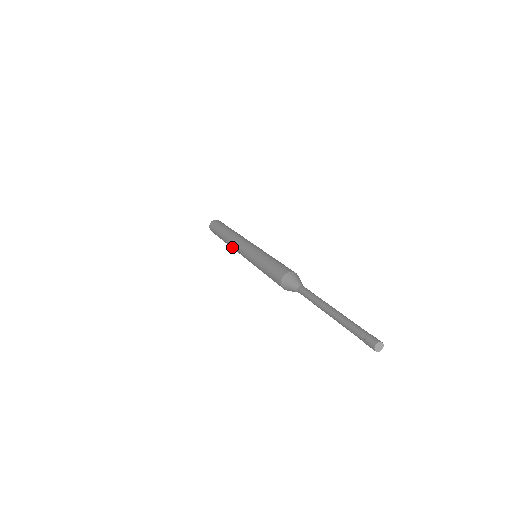
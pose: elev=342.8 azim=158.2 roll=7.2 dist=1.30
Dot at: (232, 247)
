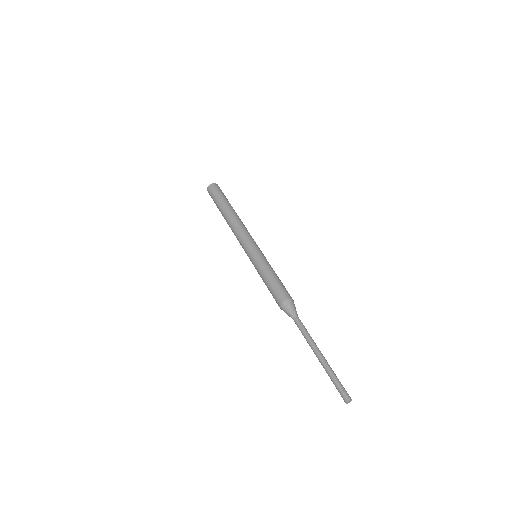
Dot at: (232, 231)
